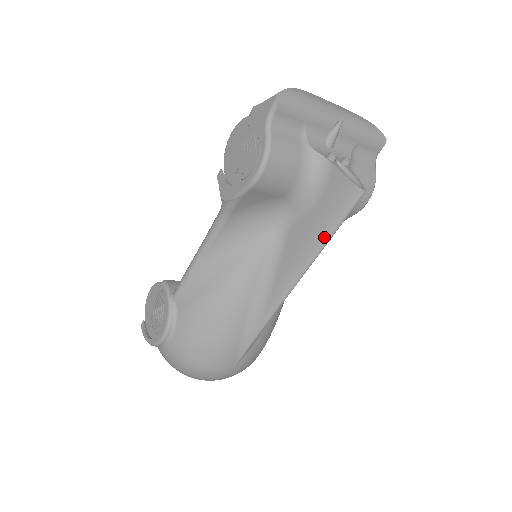
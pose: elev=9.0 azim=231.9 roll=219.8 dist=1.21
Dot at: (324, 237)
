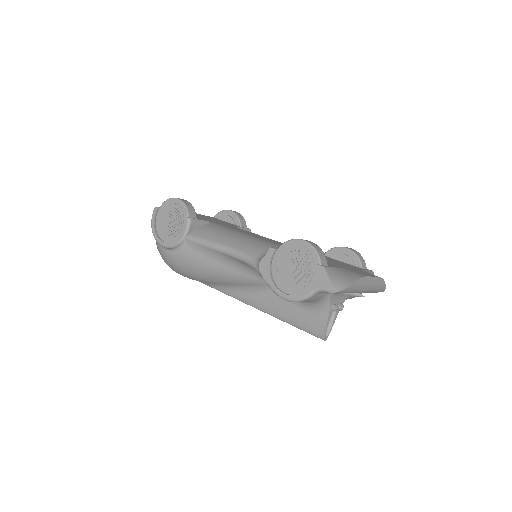
Dot at: (289, 322)
